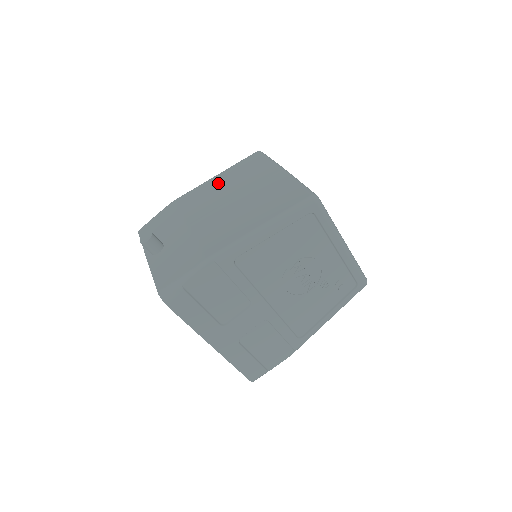
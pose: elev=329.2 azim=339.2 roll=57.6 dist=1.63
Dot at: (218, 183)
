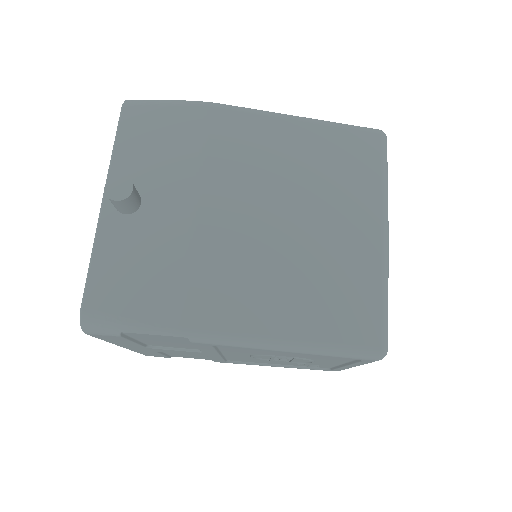
Dot at: (291, 147)
